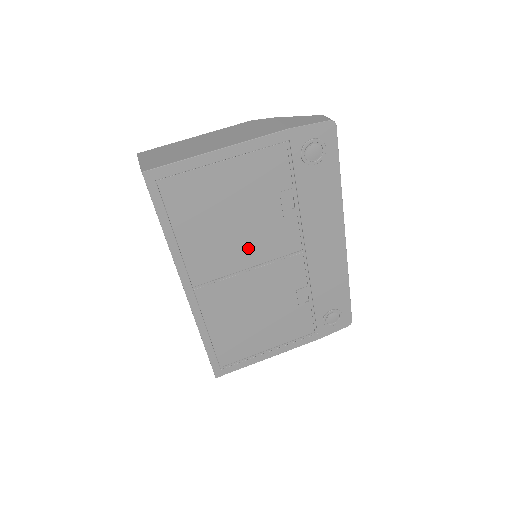
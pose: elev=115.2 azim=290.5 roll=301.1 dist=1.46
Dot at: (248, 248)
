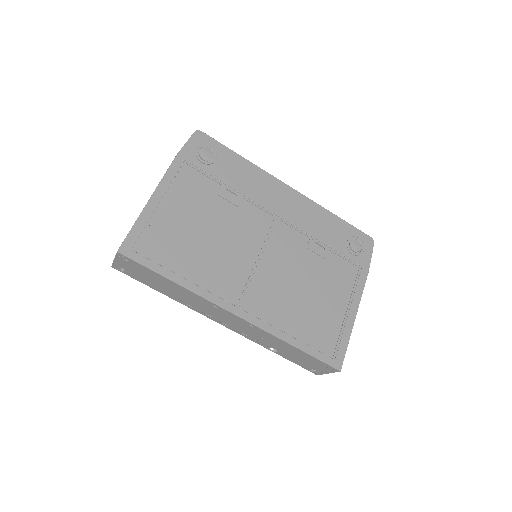
Dot at: (240, 246)
